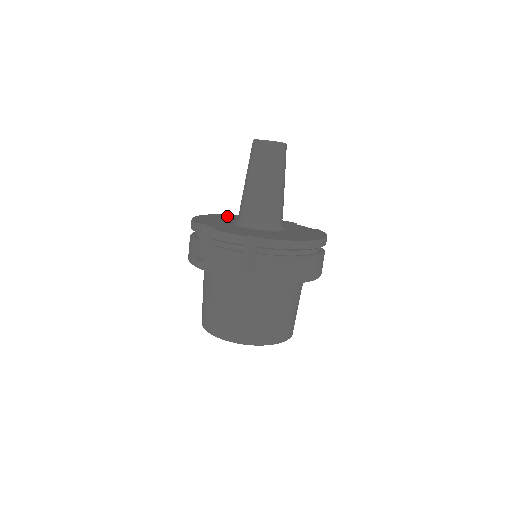
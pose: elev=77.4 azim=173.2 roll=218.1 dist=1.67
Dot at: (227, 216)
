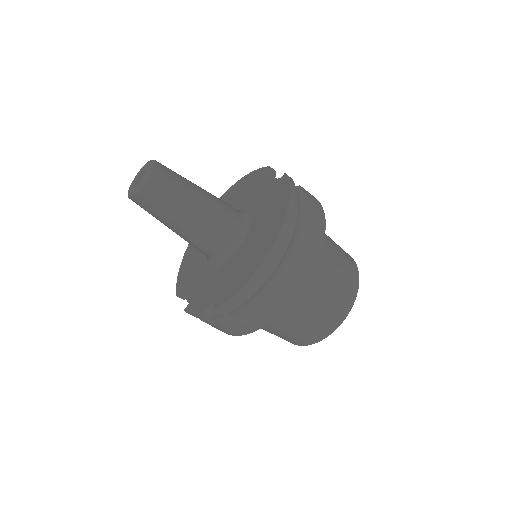
Dot at: occluded
